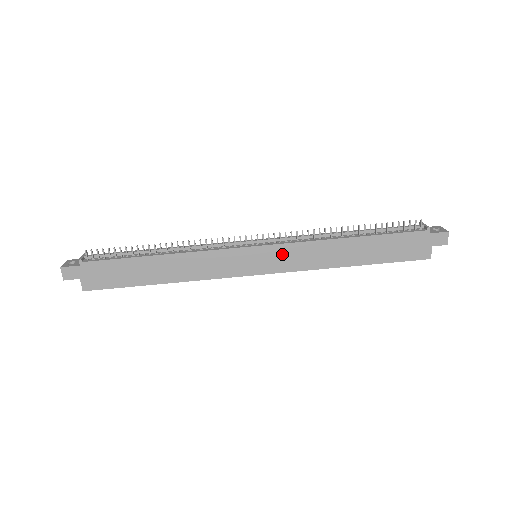
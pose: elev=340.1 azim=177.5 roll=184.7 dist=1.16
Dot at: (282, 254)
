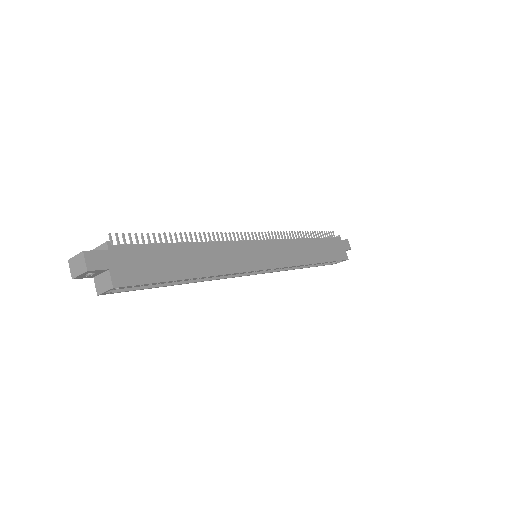
Dot at: (277, 249)
